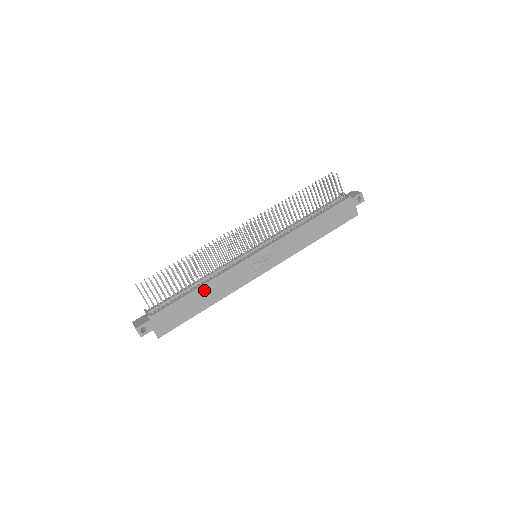
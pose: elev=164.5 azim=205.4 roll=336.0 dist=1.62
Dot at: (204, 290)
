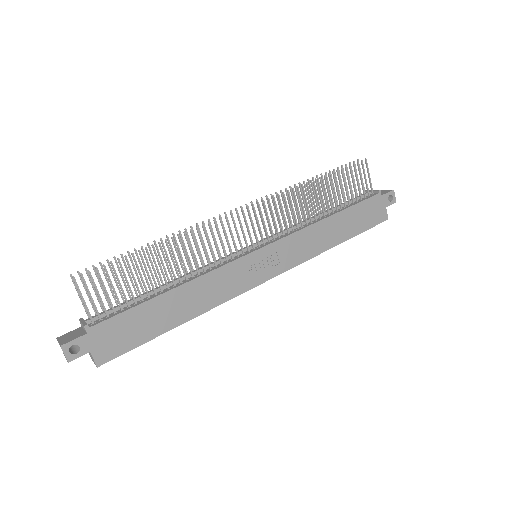
Dot at: (179, 295)
